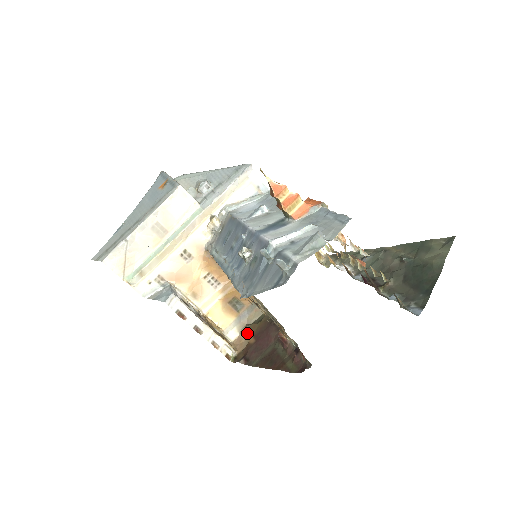
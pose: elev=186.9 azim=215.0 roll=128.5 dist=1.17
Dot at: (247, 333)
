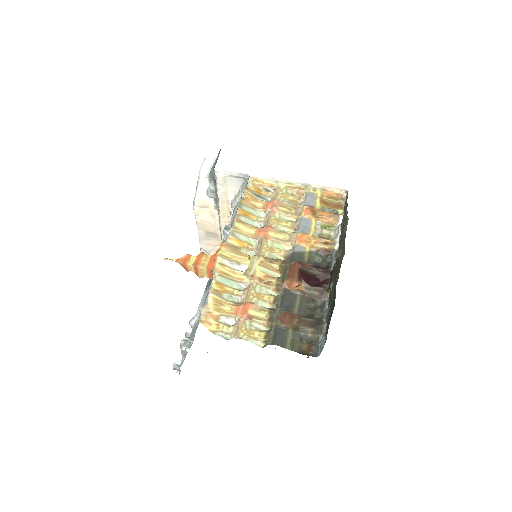
Dot at: occluded
